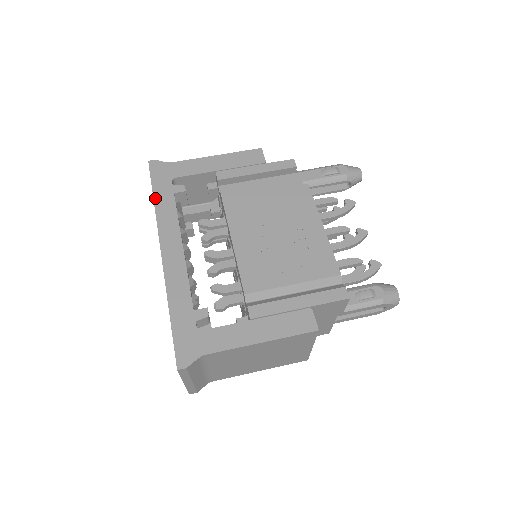
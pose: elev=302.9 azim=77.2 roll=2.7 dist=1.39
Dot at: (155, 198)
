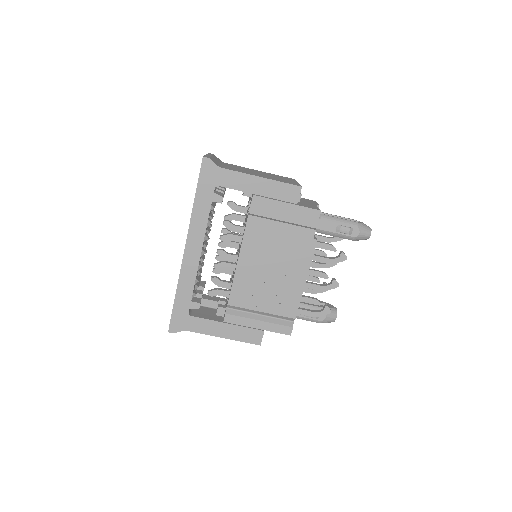
Dot at: (196, 200)
